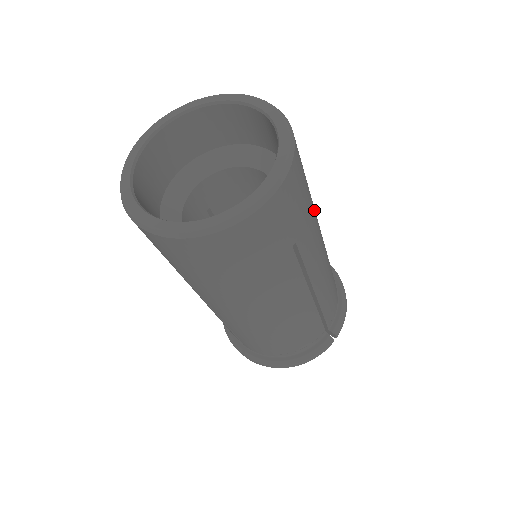
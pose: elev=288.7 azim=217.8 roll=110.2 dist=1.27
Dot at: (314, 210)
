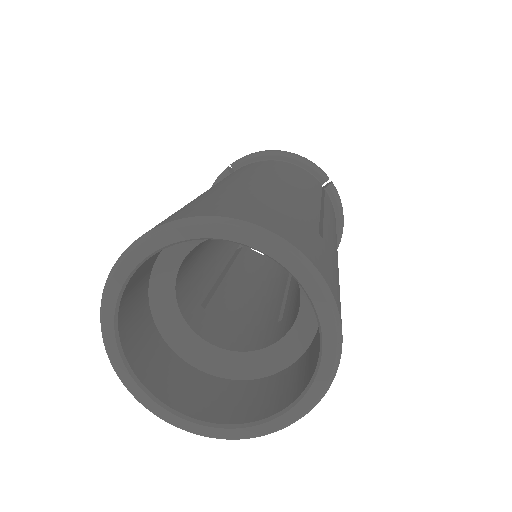
Dot at: occluded
